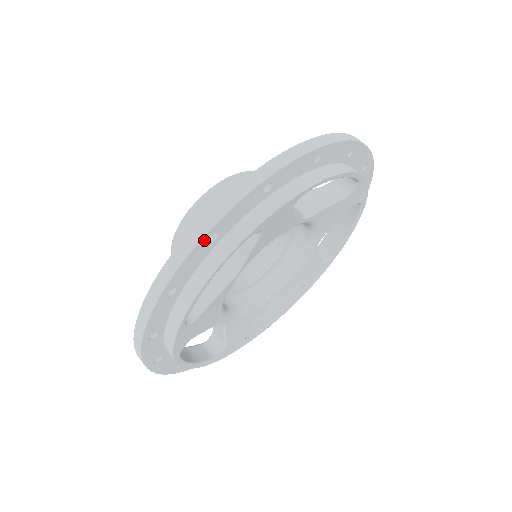
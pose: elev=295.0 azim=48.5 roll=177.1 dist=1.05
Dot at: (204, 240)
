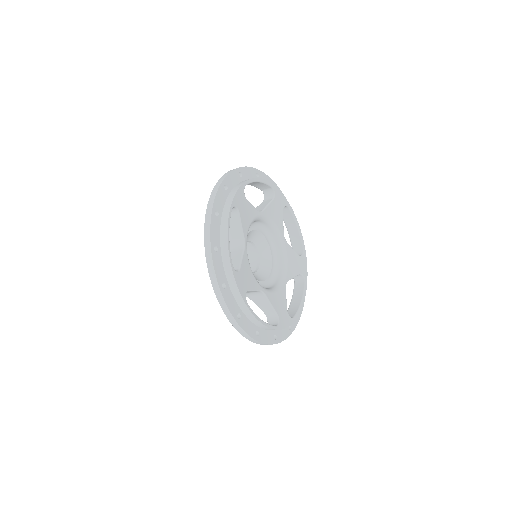
Dot at: (213, 214)
